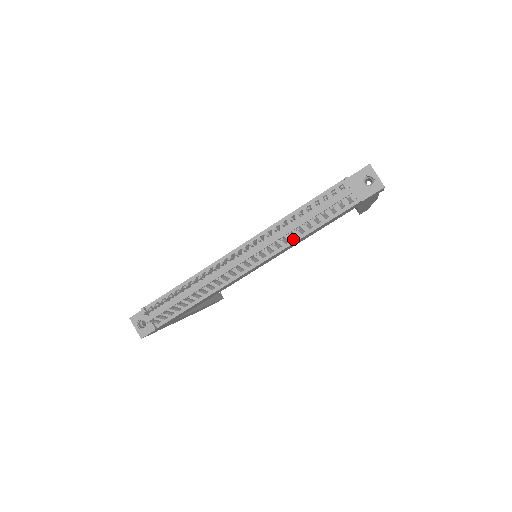
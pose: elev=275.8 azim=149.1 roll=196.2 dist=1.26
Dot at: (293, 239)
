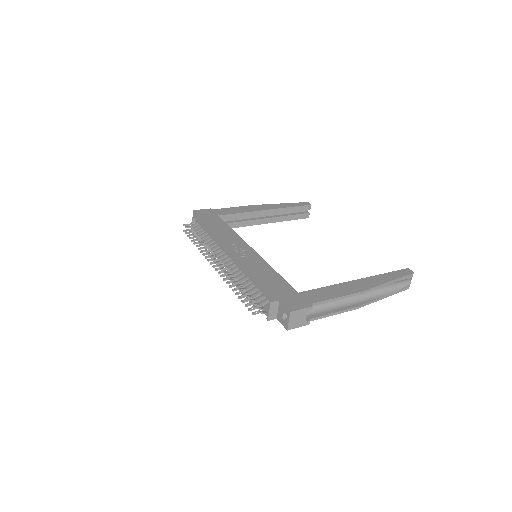
Dot at: occluded
